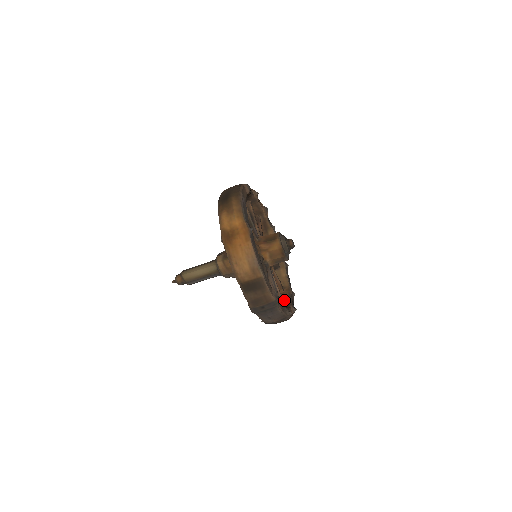
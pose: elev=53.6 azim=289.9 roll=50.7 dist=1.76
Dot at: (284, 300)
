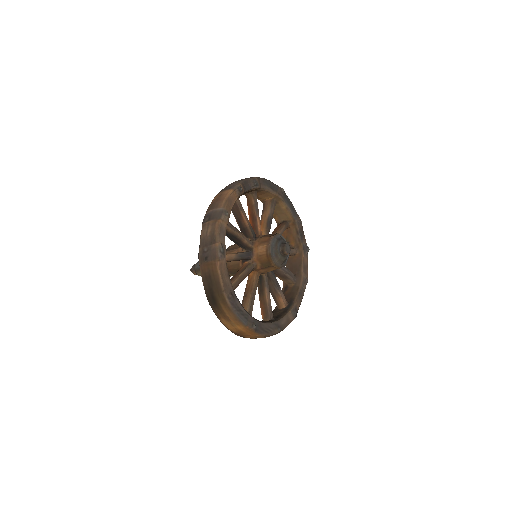
Dot at: (294, 241)
